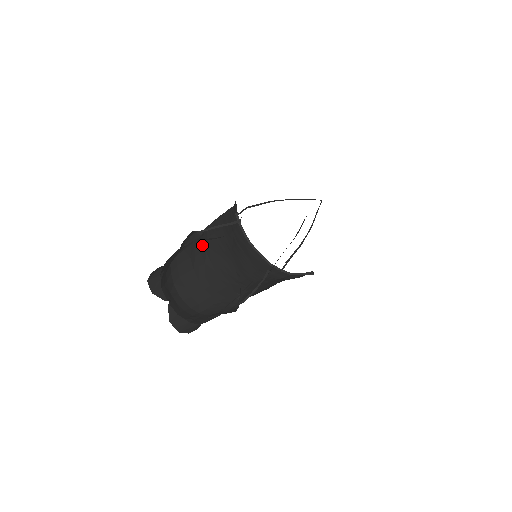
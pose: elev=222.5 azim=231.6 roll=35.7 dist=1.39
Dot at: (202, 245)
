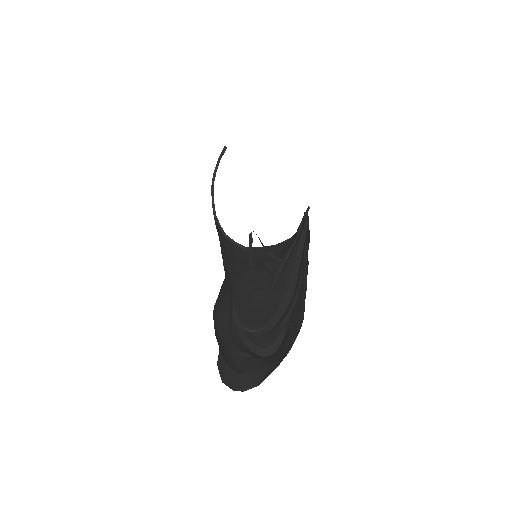
Dot at: occluded
